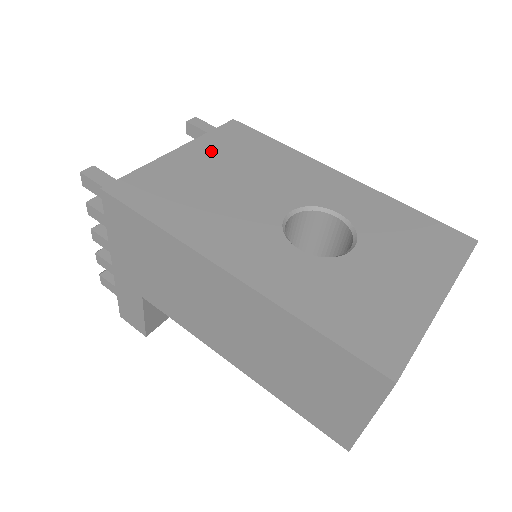
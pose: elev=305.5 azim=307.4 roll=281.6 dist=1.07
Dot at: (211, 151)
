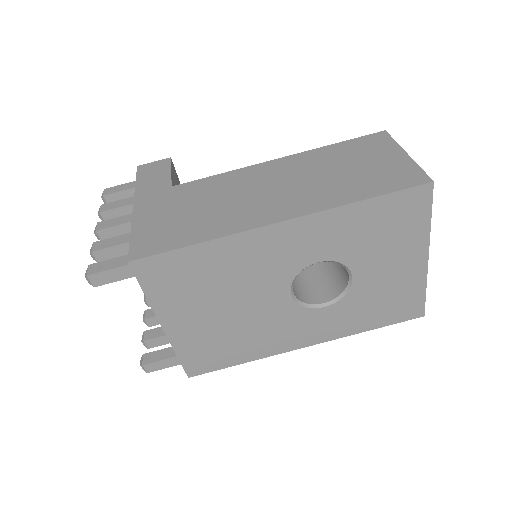
Dot at: (179, 306)
